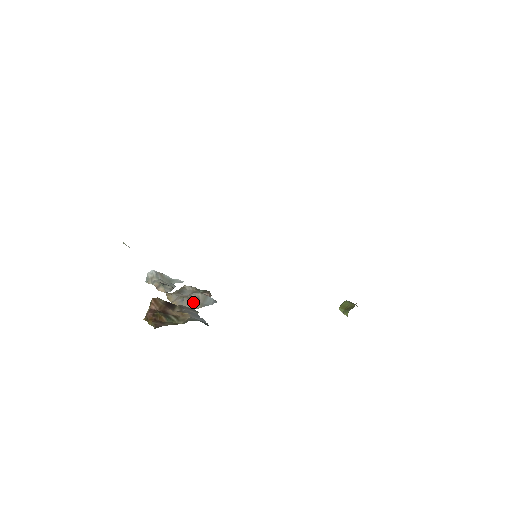
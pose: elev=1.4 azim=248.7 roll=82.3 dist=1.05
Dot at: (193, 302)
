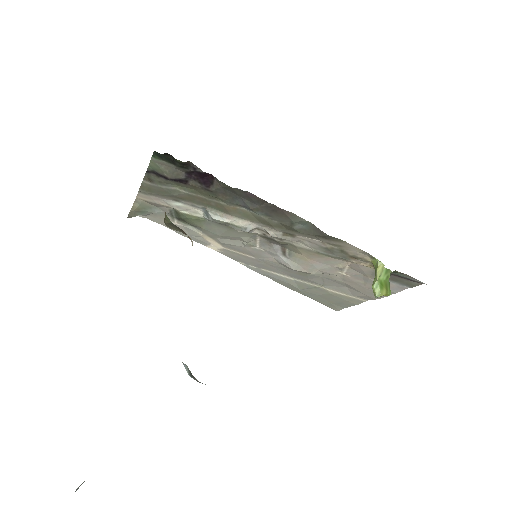
Dot at: occluded
